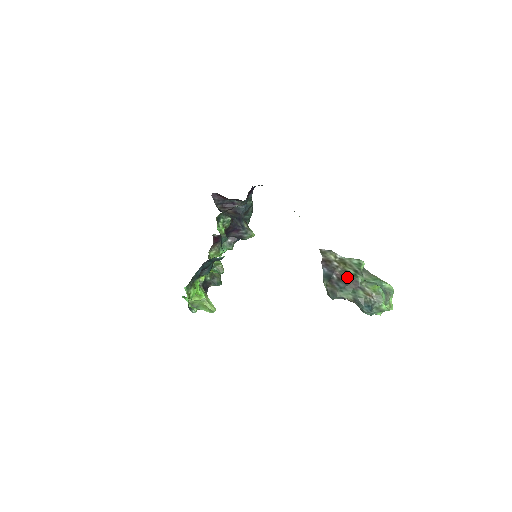
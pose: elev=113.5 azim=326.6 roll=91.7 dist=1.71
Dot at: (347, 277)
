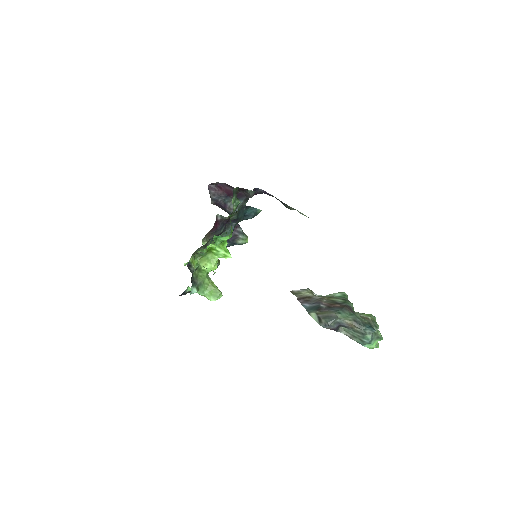
Dot at: (338, 304)
